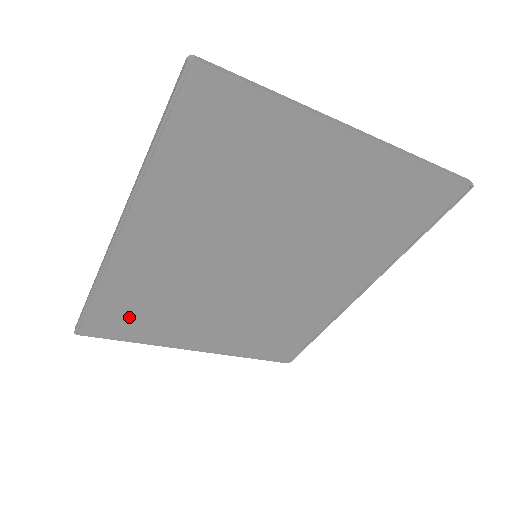
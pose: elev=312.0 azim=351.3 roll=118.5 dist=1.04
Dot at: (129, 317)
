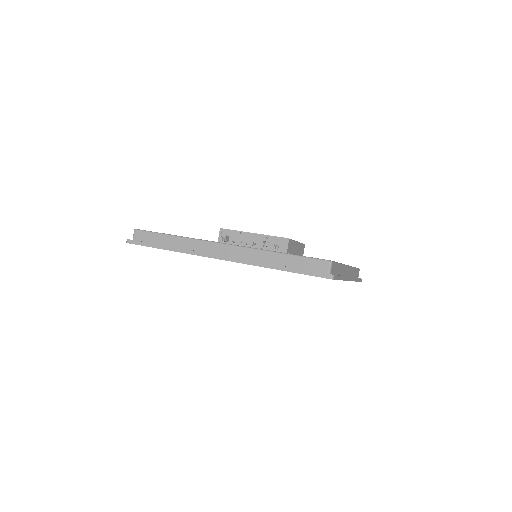
Dot at: occluded
